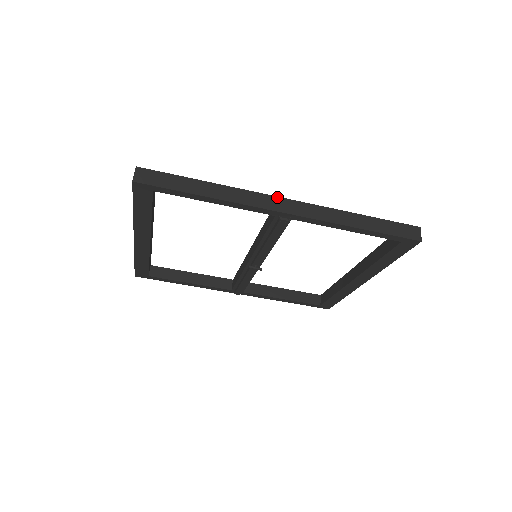
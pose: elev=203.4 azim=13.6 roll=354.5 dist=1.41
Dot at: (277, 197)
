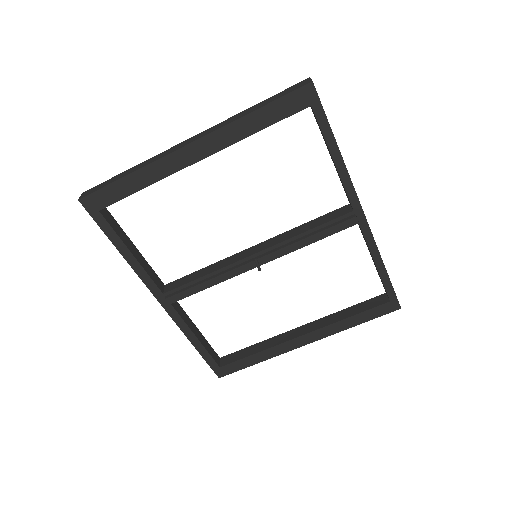
Dot at: occluded
